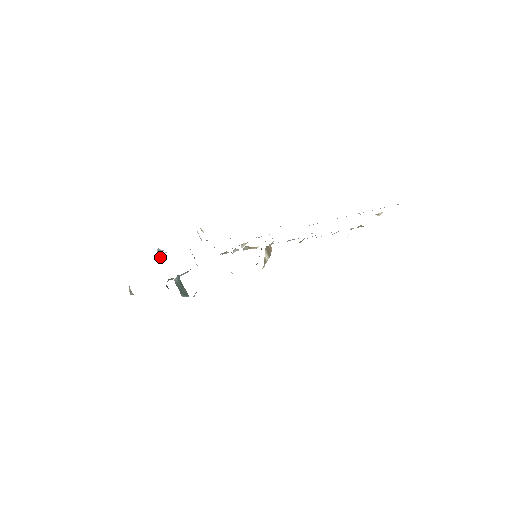
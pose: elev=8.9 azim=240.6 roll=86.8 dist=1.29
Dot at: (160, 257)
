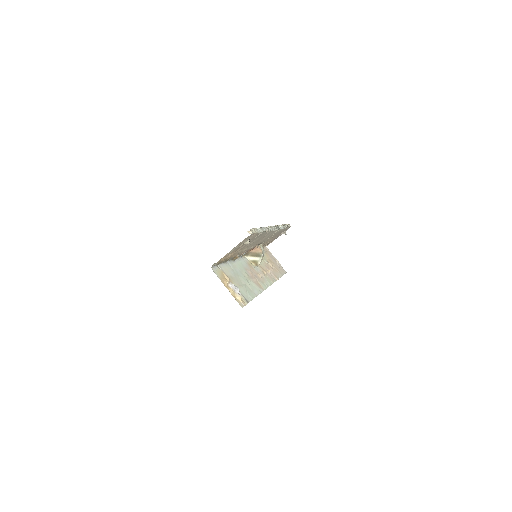
Dot at: occluded
